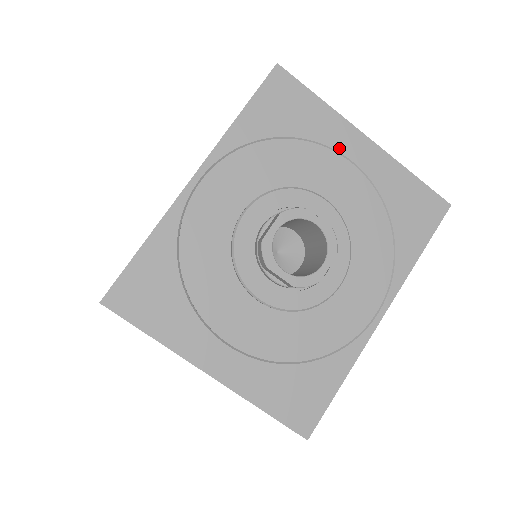
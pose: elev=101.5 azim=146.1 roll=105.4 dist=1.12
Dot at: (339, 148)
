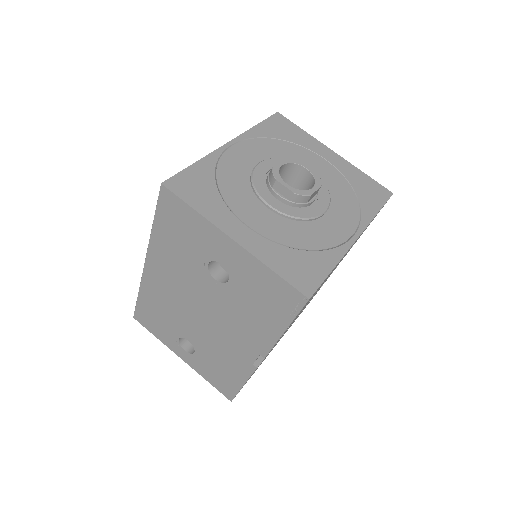
Dot at: (317, 152)
